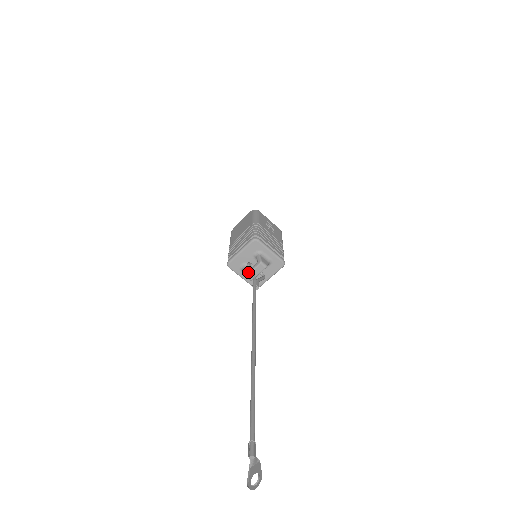
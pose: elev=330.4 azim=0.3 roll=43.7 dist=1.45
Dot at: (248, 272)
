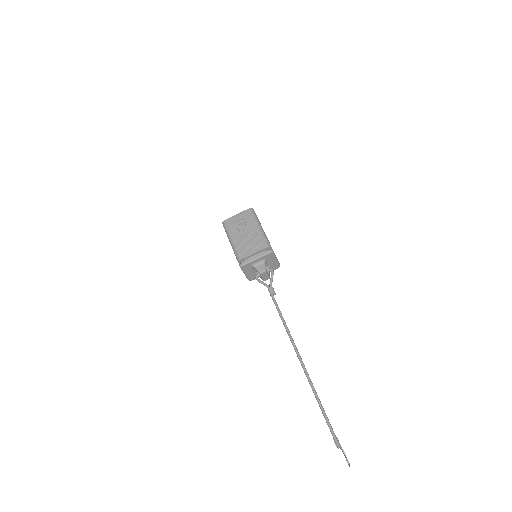
Dot at: (262, 279)
